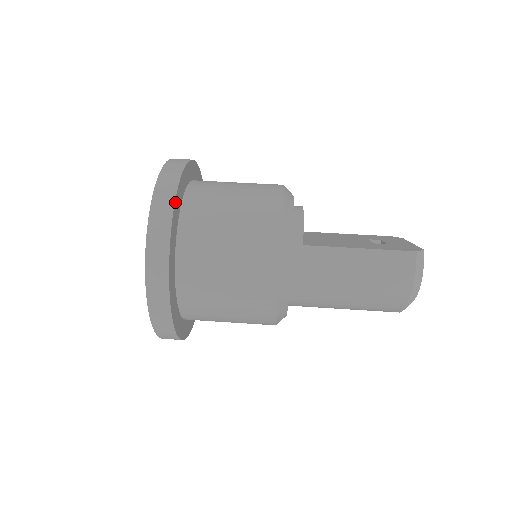
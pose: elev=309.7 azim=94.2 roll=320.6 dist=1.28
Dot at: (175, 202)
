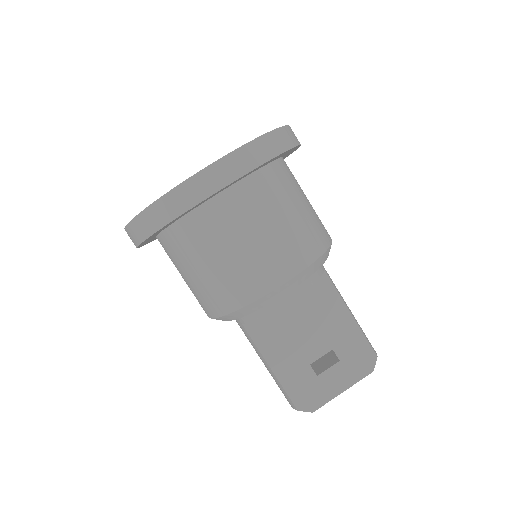
Dot at: (149, 237)
